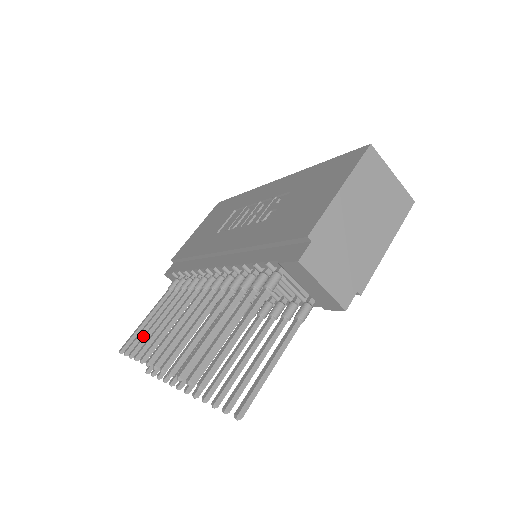
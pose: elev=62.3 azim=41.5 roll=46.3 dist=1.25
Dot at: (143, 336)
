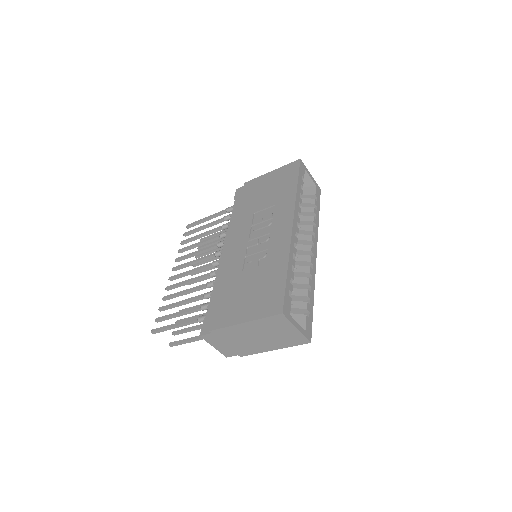
Dot at: (191, 237)
